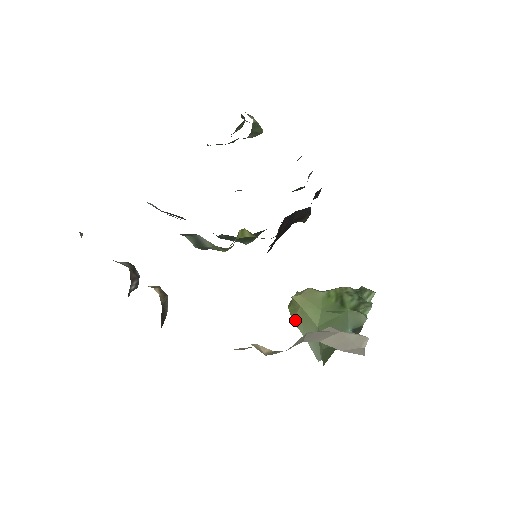
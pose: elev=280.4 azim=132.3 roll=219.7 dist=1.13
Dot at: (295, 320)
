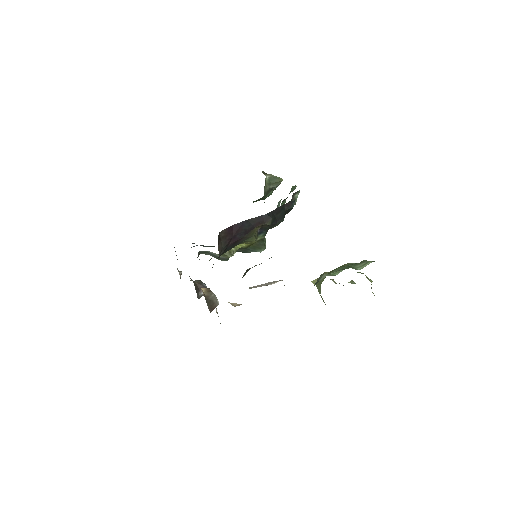
Dot at: (322, 299)
